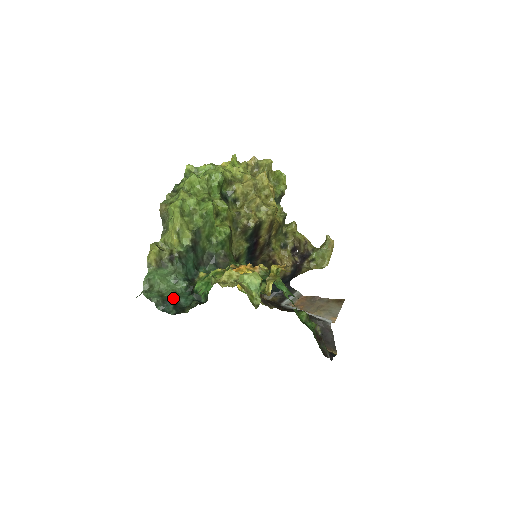
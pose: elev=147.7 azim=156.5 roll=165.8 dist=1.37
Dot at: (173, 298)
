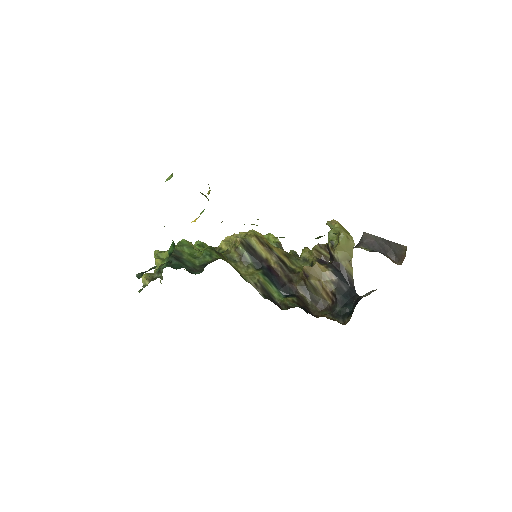
Dot at: (153, 268)
